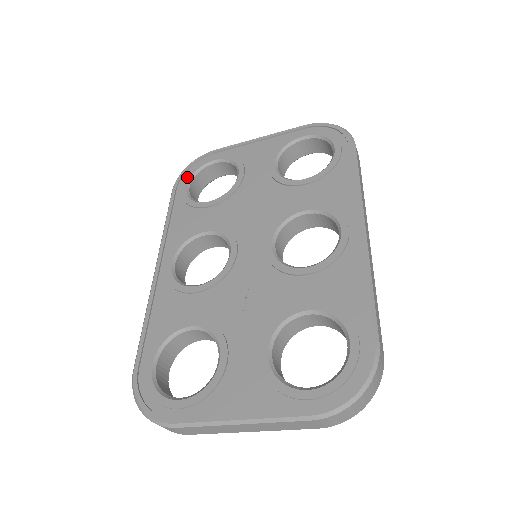
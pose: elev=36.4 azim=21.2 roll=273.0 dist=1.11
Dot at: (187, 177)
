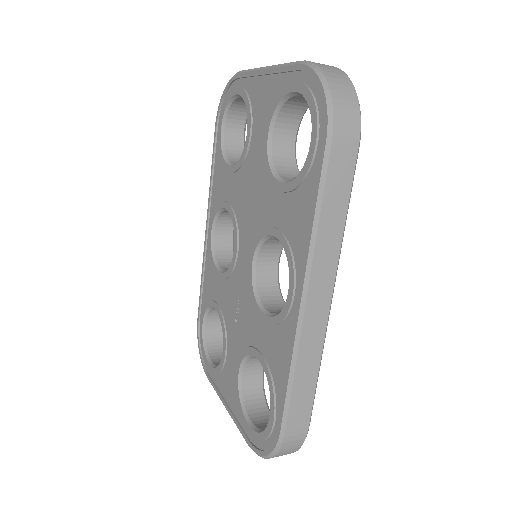
Dot at: (222, 113)
